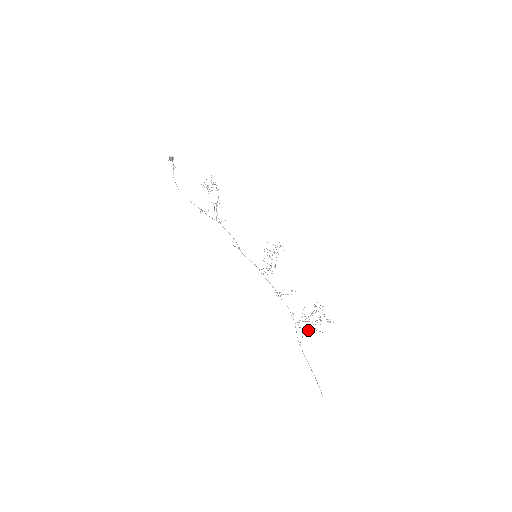
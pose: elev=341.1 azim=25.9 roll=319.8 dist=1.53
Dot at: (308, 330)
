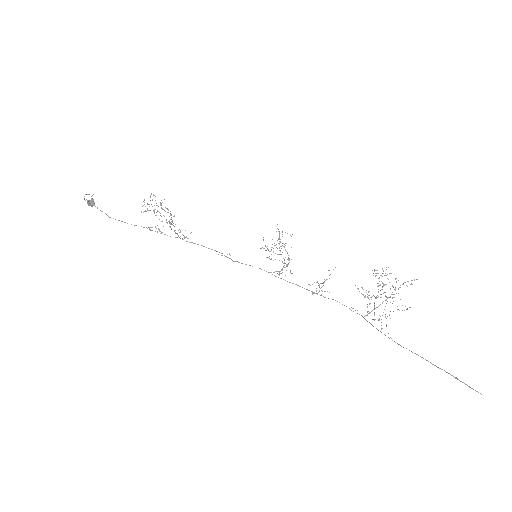
Dot at: occluded
